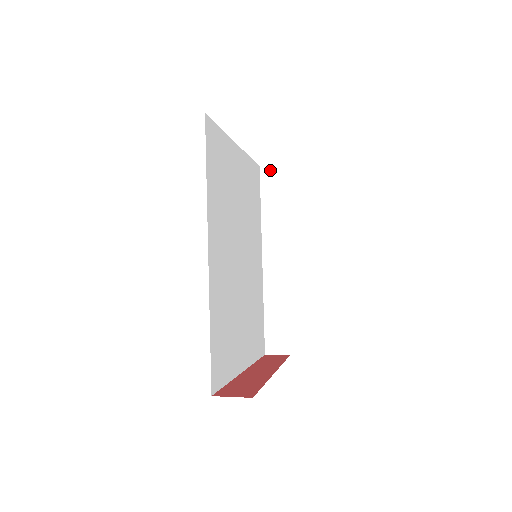
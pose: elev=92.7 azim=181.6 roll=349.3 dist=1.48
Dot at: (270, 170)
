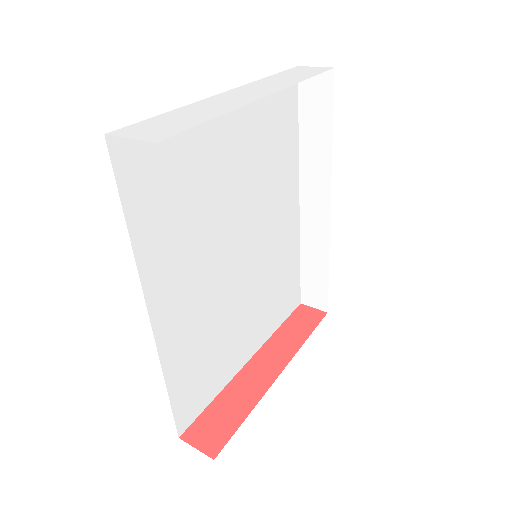
Dot at: occluded
